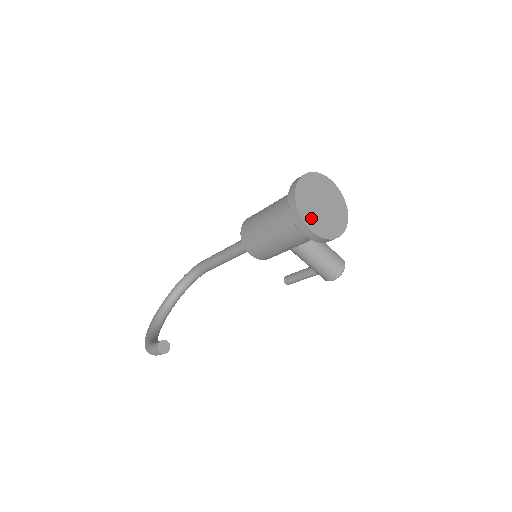
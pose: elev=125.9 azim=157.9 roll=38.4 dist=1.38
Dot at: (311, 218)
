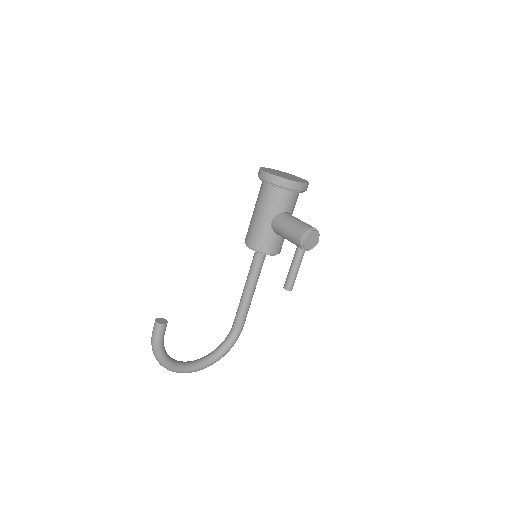
Dot at: (269, 171)
